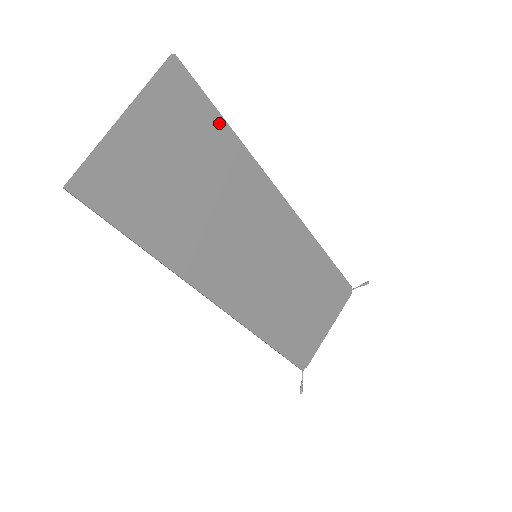
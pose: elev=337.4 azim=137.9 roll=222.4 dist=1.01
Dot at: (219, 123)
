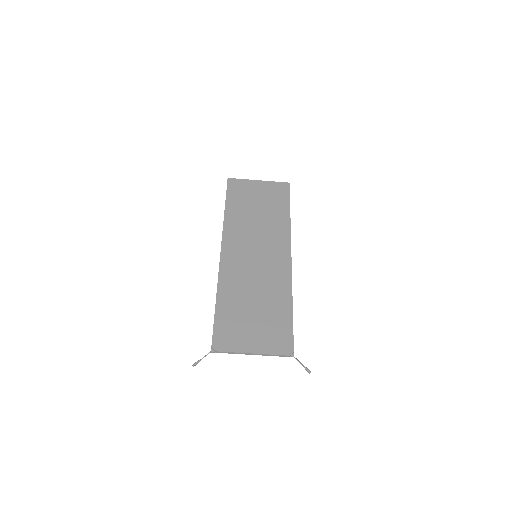
Dot at: (287, 205)
